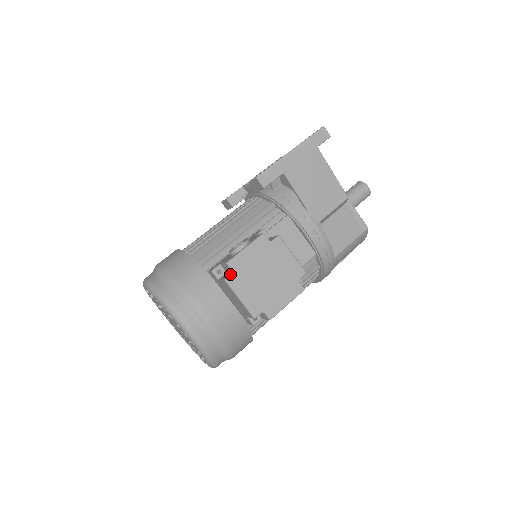
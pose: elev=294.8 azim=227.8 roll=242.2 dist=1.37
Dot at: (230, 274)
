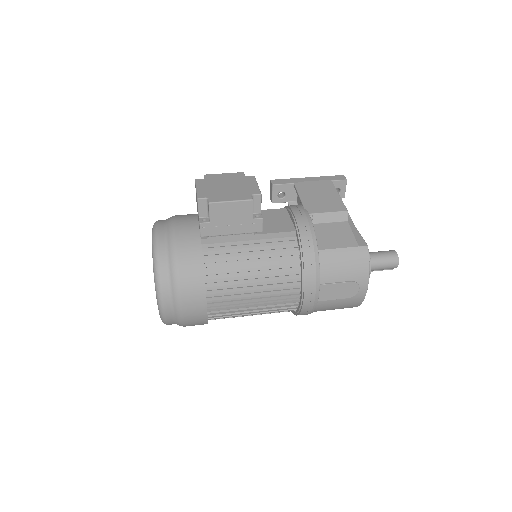
Dot at: (202, 179)
